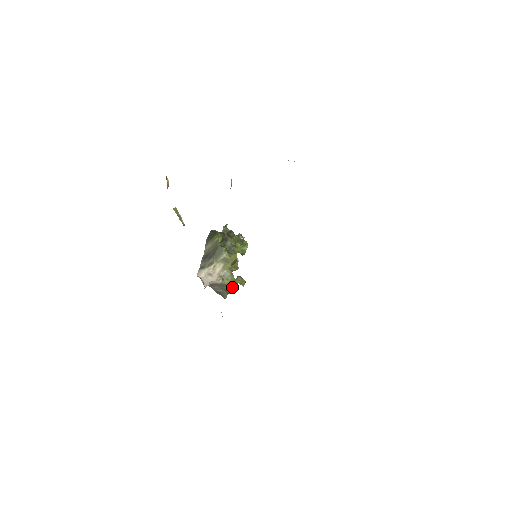
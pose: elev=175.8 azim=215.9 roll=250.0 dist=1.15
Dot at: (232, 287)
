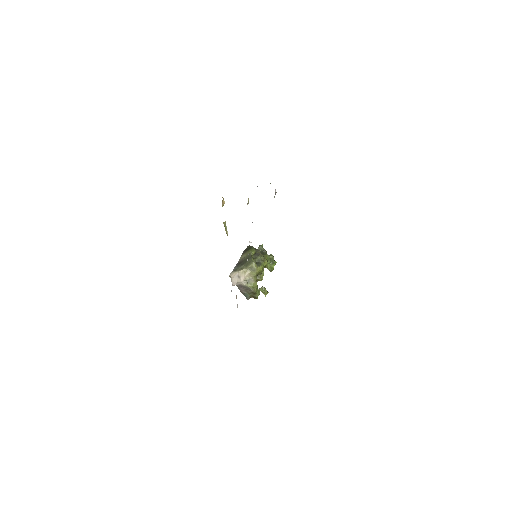
Dot at: (254, 291)
